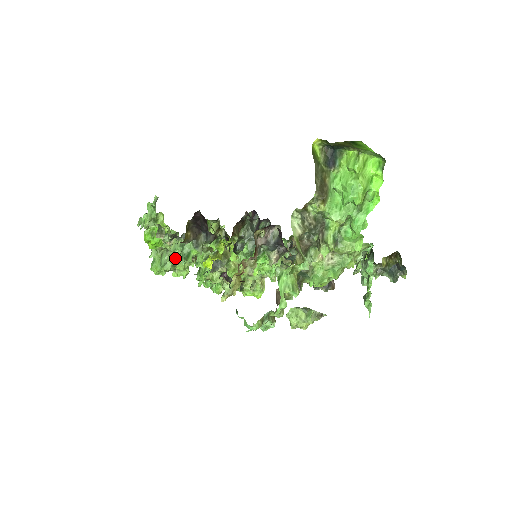
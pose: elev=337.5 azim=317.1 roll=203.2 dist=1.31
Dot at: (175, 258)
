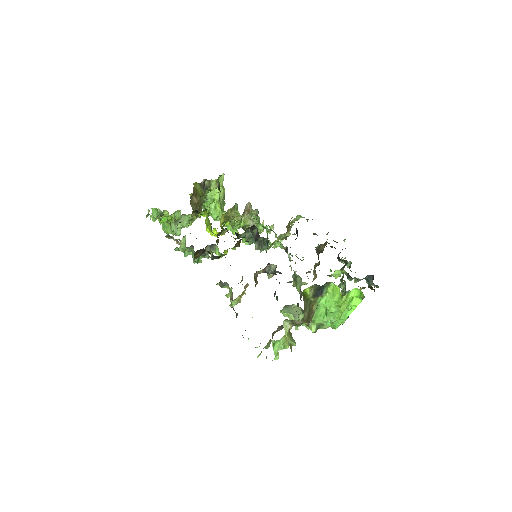
Dot at: occluded
